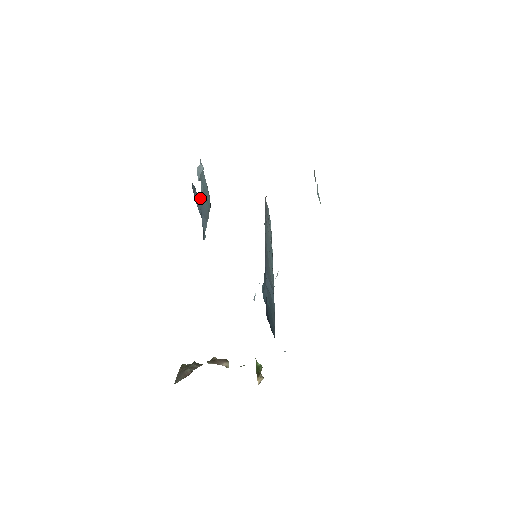
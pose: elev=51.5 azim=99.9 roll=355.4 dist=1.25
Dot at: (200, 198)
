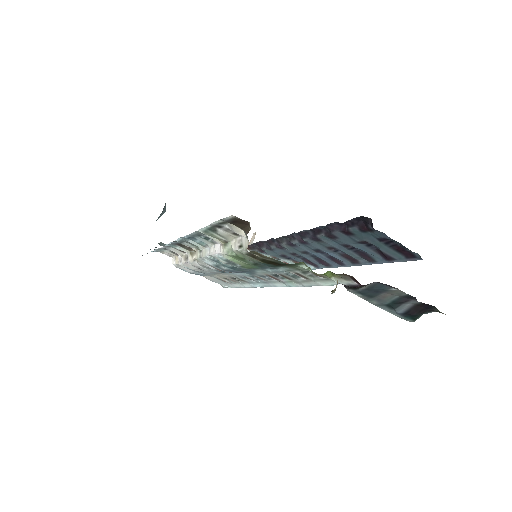
Dot at: occluded
